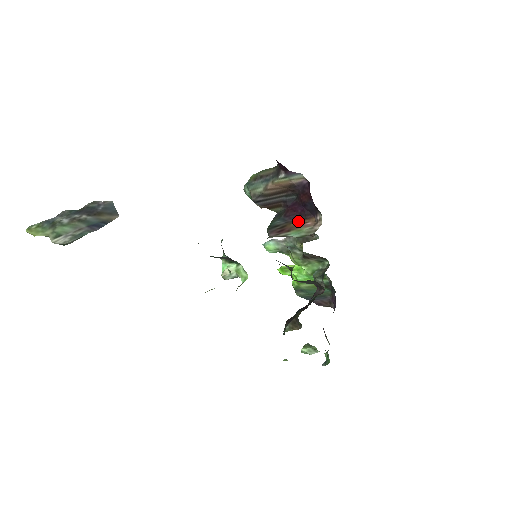
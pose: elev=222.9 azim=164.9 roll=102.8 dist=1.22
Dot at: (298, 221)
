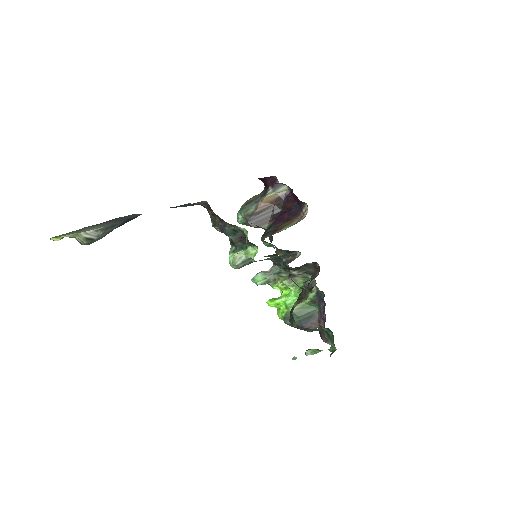
Dot at: (287, 222)
